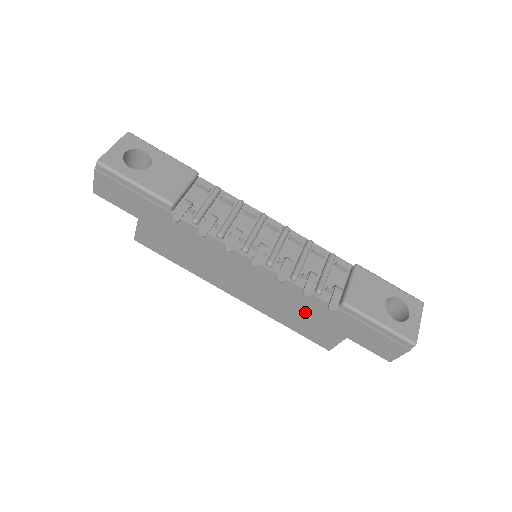
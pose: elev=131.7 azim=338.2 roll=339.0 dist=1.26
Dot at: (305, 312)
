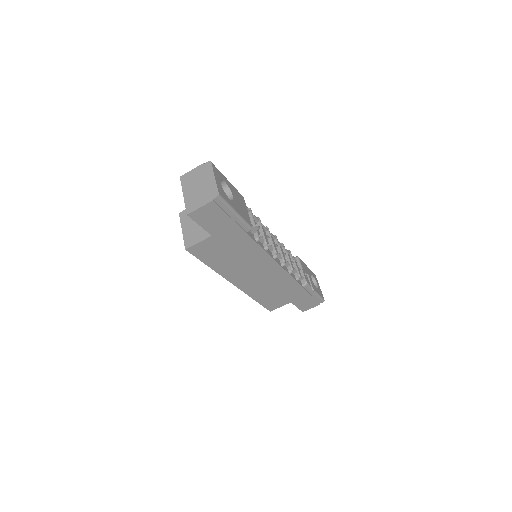
Dot at: (279, 291)
